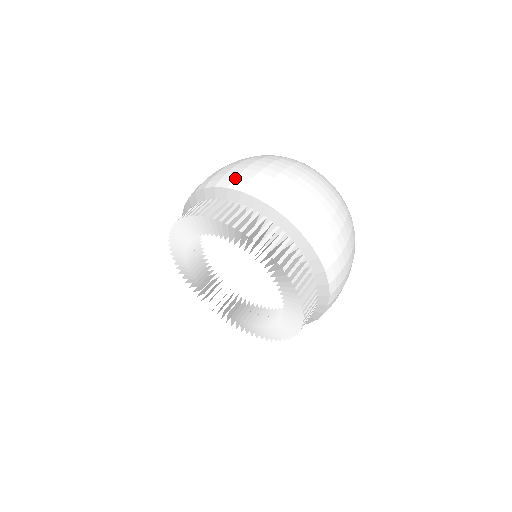
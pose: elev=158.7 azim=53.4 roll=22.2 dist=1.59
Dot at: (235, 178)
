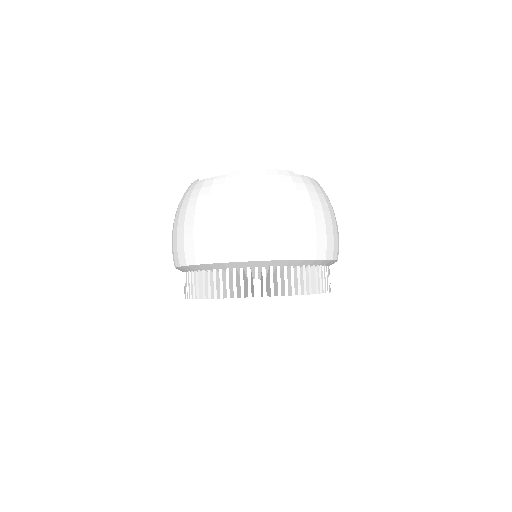
Dot at: (273, 246)
